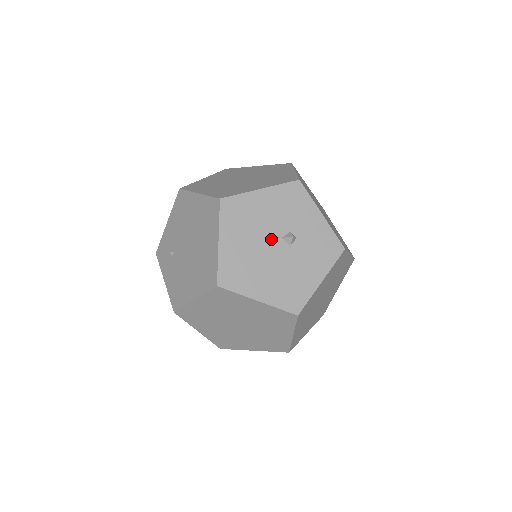
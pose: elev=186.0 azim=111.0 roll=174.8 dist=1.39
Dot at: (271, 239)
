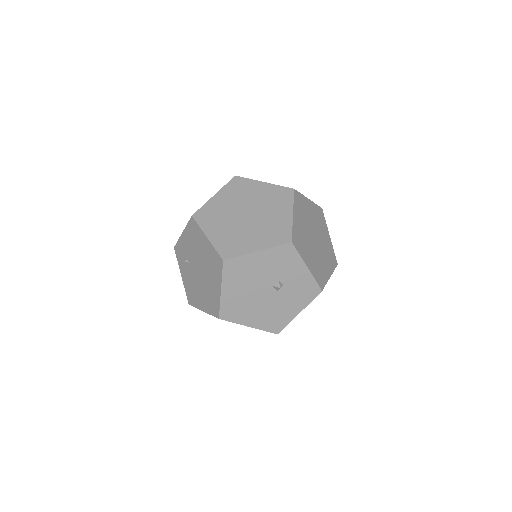
Dot at: (263, 287)
